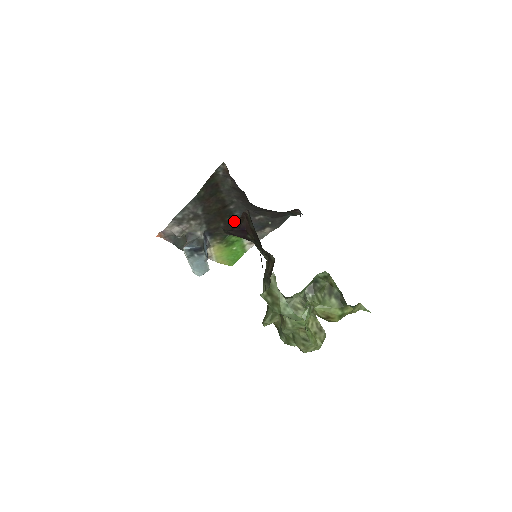
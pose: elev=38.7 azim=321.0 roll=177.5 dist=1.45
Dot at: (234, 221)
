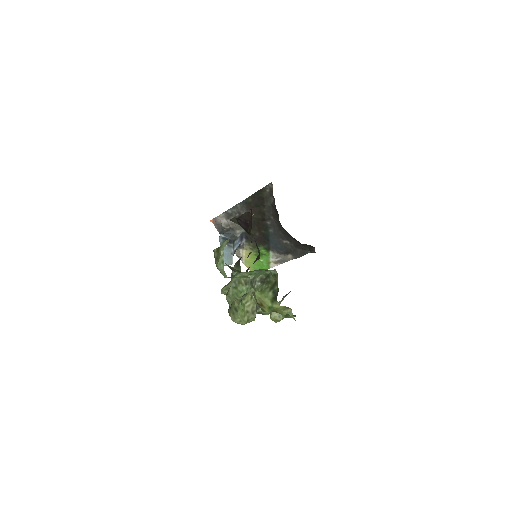
Dot at: (267, 236)
